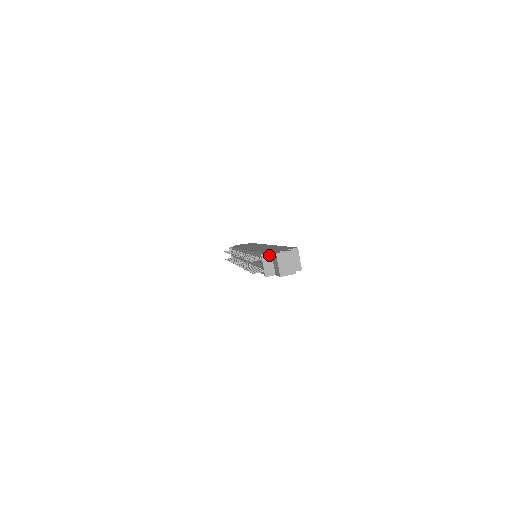
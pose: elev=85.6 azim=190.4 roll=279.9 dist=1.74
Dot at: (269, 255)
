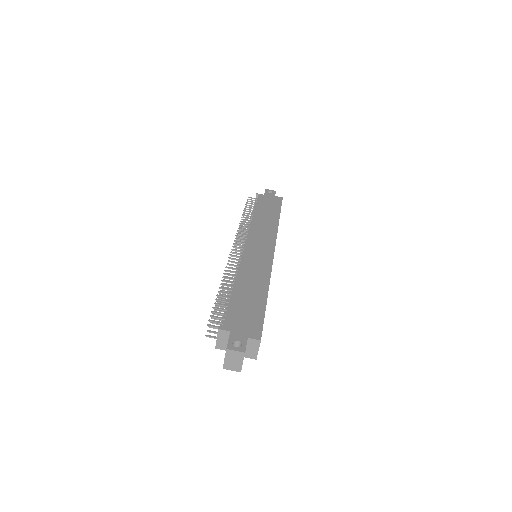
Dot at: (227, 332)
